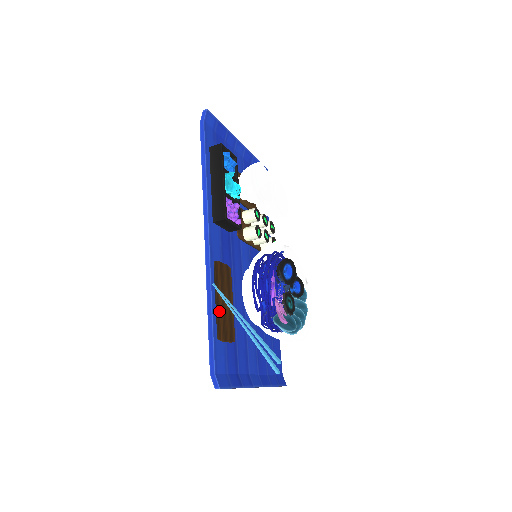
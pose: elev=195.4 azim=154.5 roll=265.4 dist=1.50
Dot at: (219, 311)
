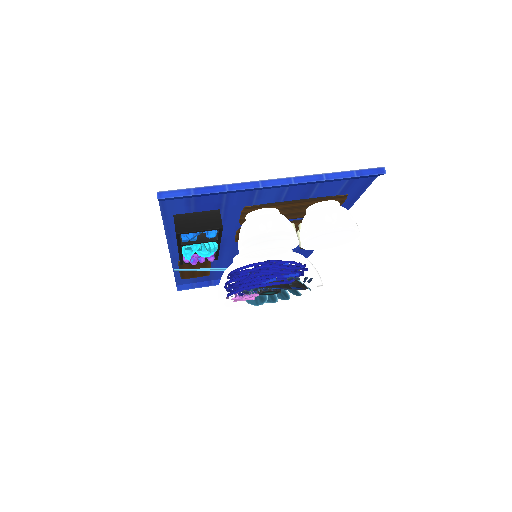
Dot at: (184, 273)
